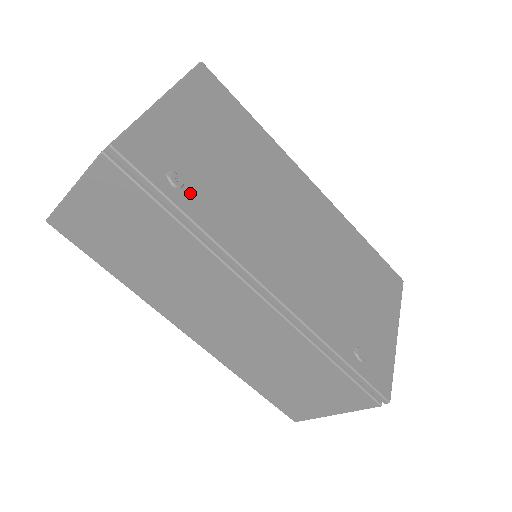
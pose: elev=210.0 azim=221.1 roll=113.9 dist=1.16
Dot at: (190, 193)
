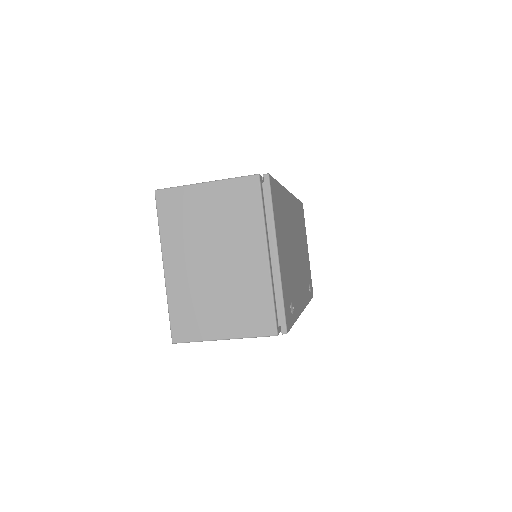
Dot at: occluded
